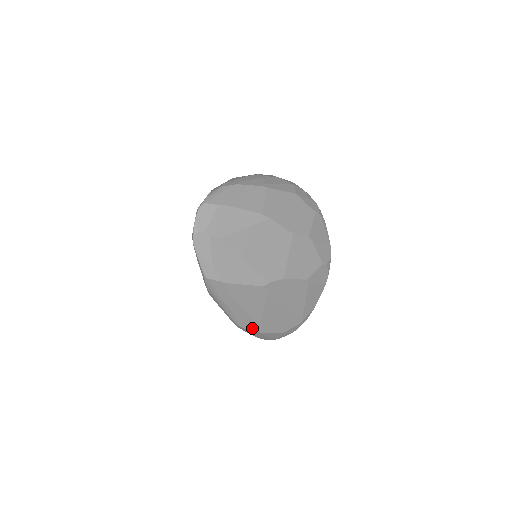
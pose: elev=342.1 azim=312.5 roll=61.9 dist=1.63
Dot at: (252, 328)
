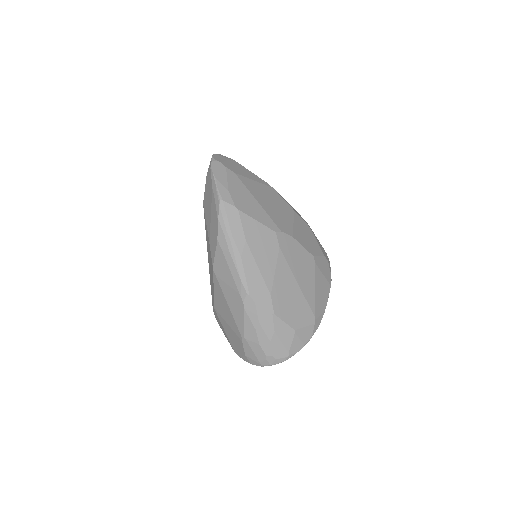
Dot at: (262, 302)
